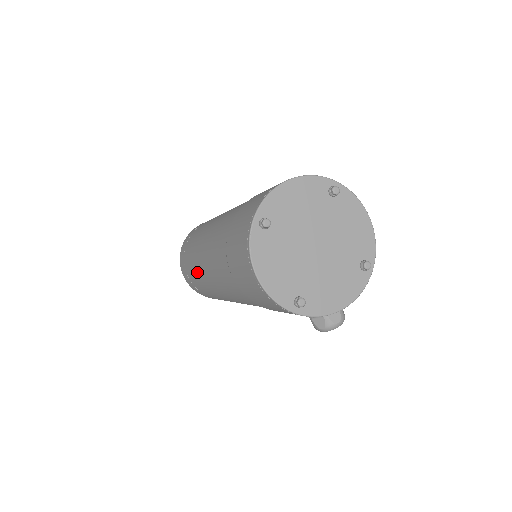
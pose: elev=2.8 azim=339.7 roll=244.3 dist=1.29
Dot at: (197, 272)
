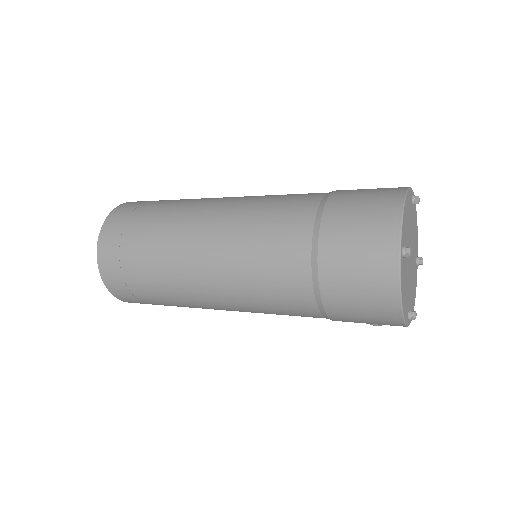
Dot at: (179, 288)
